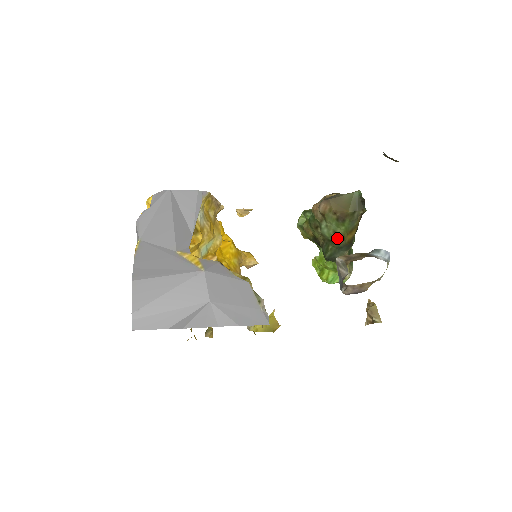
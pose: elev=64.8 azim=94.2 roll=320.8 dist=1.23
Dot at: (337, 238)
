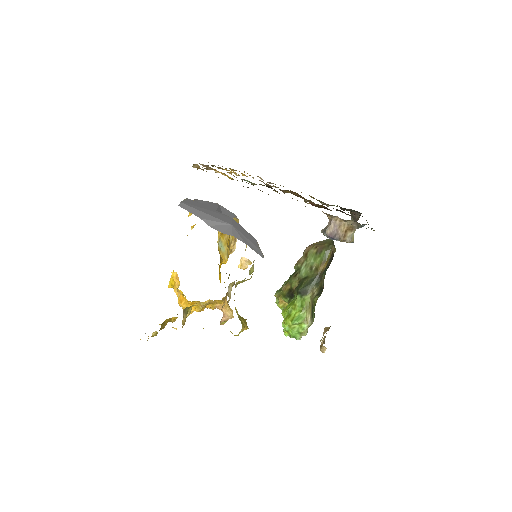
Dot at: (312, 272)
